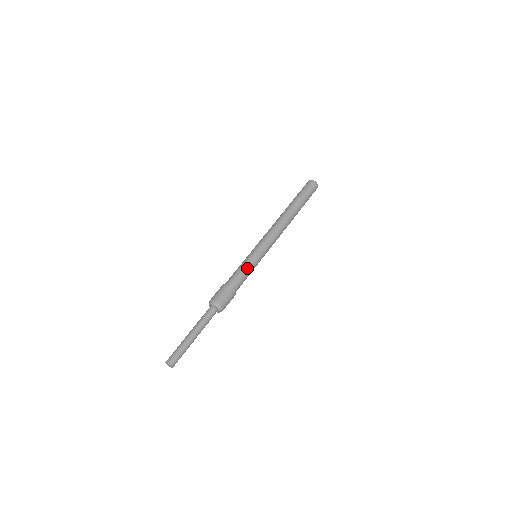
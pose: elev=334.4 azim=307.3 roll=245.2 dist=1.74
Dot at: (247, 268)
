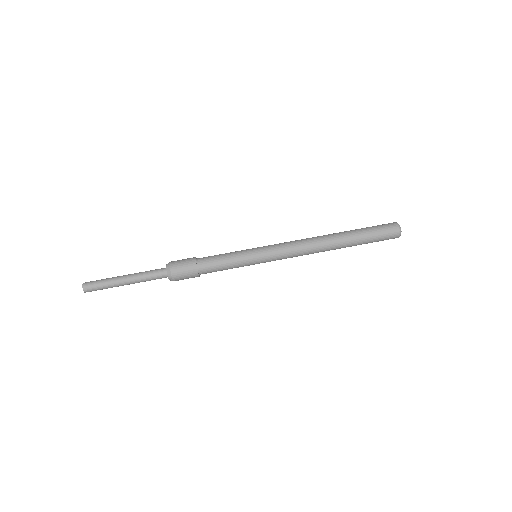
Dot at: (230, 253)
